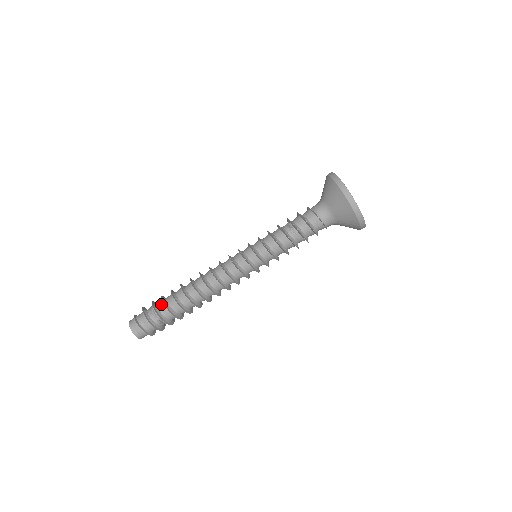
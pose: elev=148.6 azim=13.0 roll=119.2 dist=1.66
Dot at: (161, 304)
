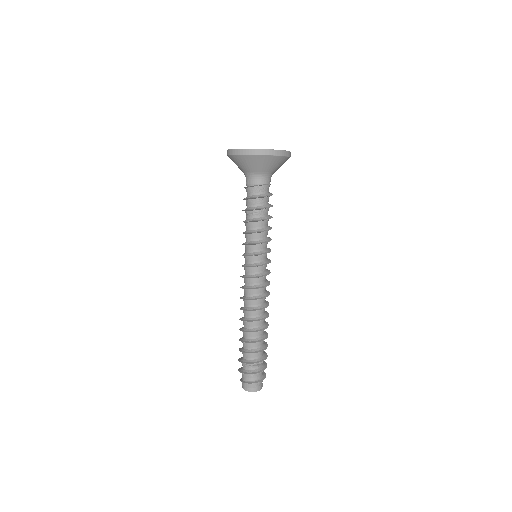
Dot at: (243, 354)
